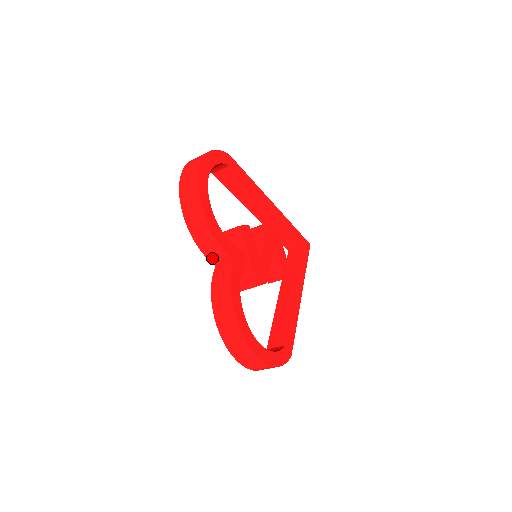
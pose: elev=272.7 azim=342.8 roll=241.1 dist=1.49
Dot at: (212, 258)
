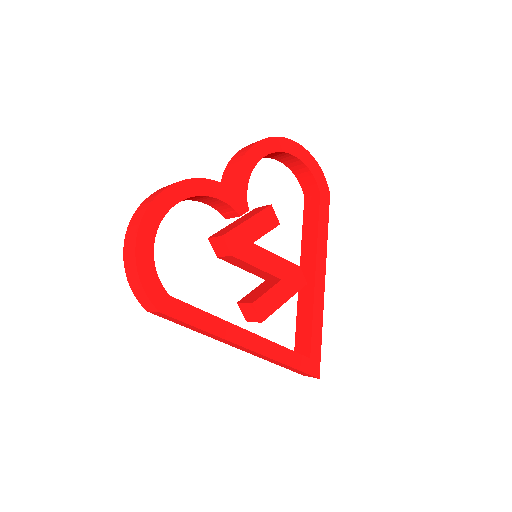
Dot at: (224, 181)
